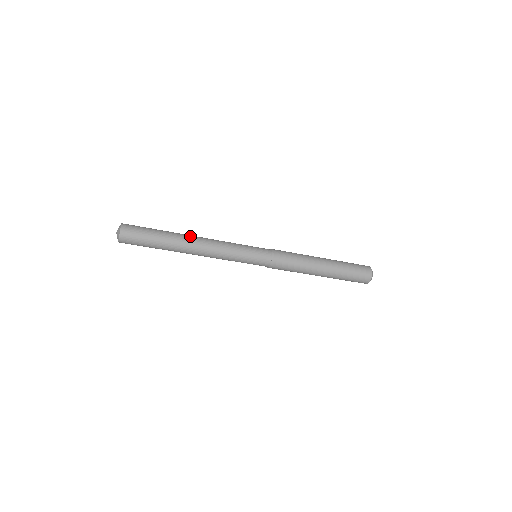
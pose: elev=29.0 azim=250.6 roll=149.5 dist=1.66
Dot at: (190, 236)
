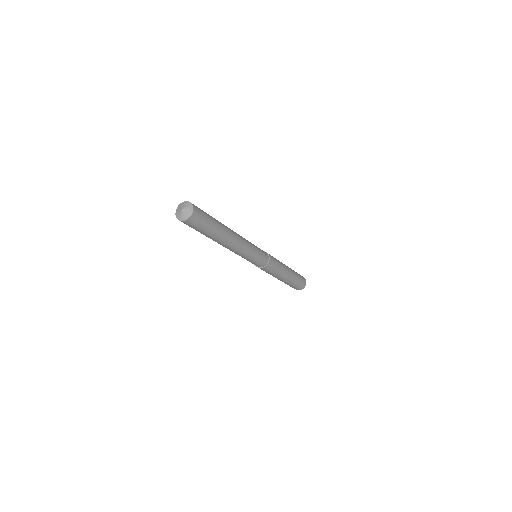
Dot at: (229, 228)
